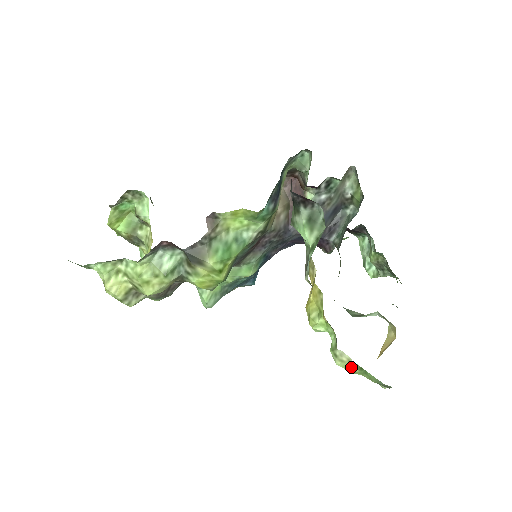
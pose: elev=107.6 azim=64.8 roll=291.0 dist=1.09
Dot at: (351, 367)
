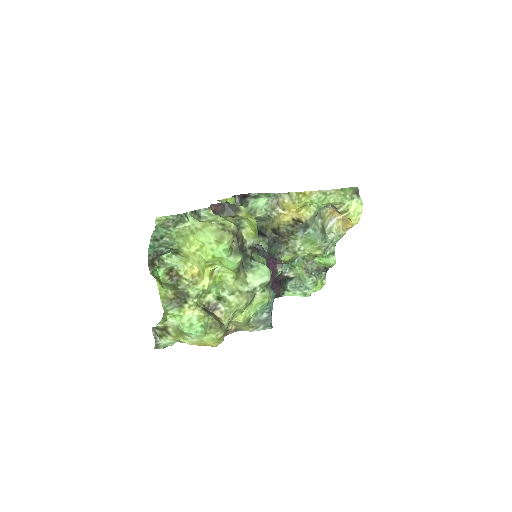
Dot at: (340, 193)
